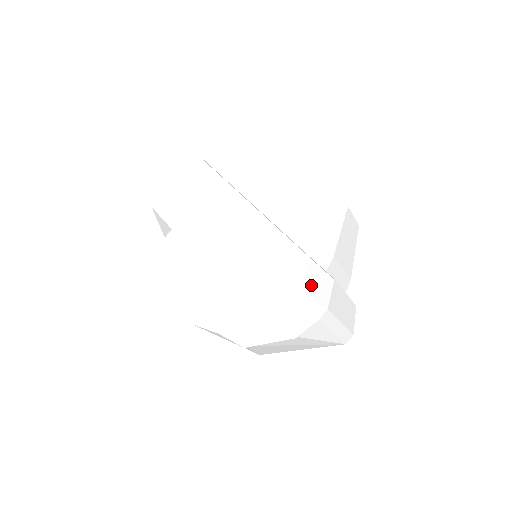
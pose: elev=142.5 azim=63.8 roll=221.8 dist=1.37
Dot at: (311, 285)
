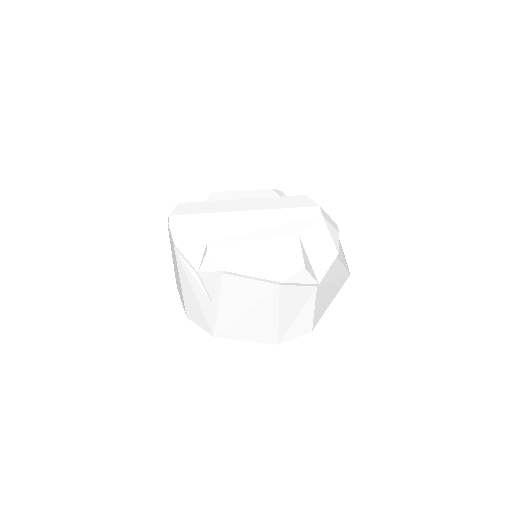
Dot at: occluded
